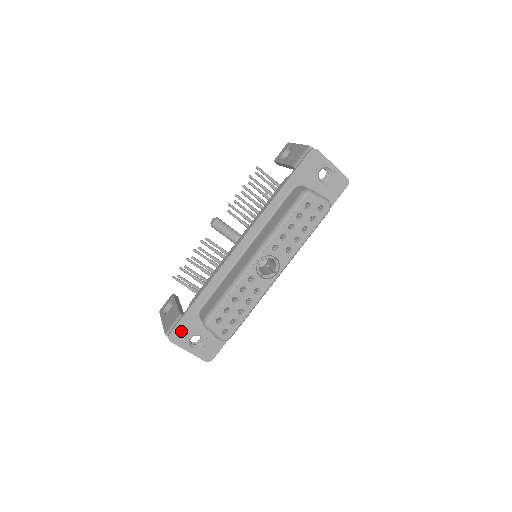
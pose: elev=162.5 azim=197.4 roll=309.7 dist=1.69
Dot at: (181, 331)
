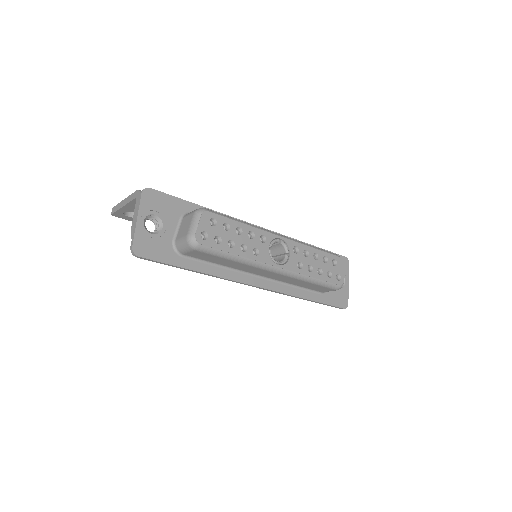
Dot at: (159, 201)
